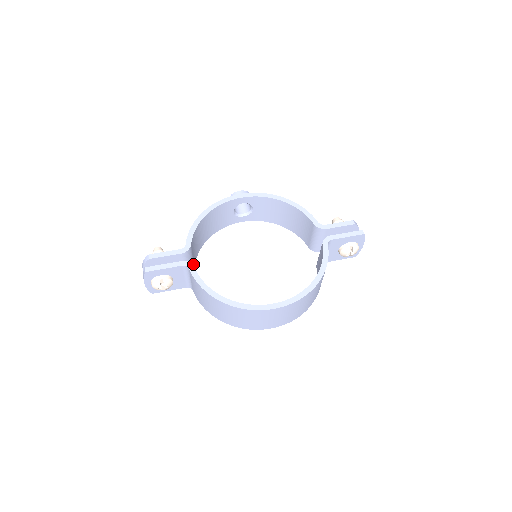
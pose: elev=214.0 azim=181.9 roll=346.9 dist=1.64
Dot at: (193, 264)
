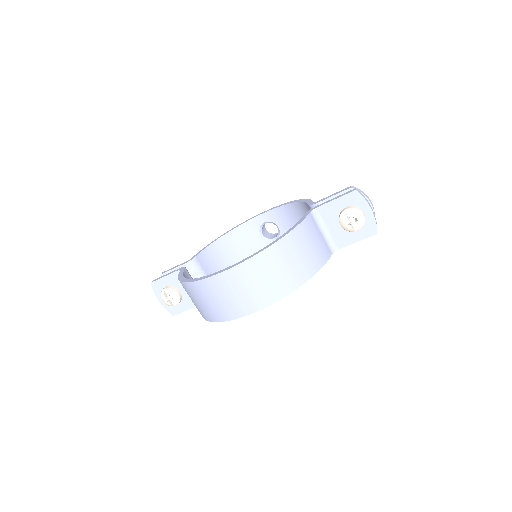
Dot at: occluded
